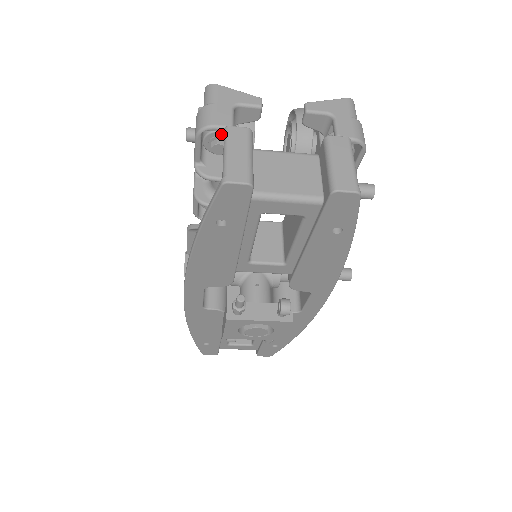
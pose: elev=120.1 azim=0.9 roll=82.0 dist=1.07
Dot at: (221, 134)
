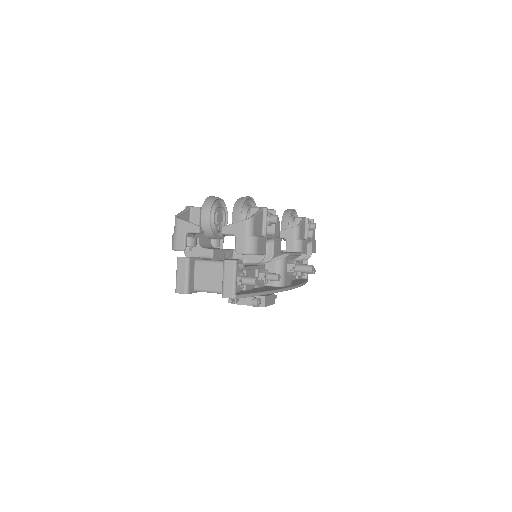
Dot at: occluded
